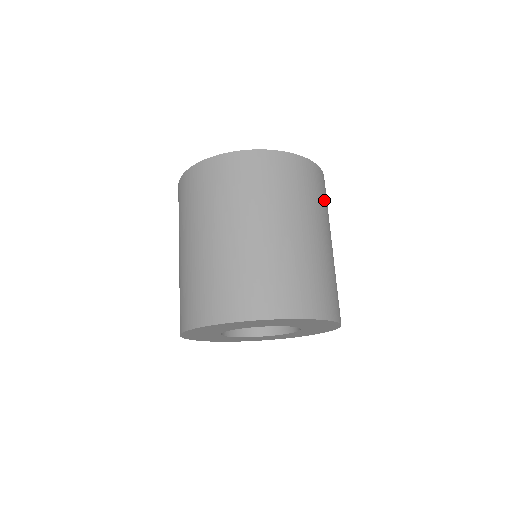
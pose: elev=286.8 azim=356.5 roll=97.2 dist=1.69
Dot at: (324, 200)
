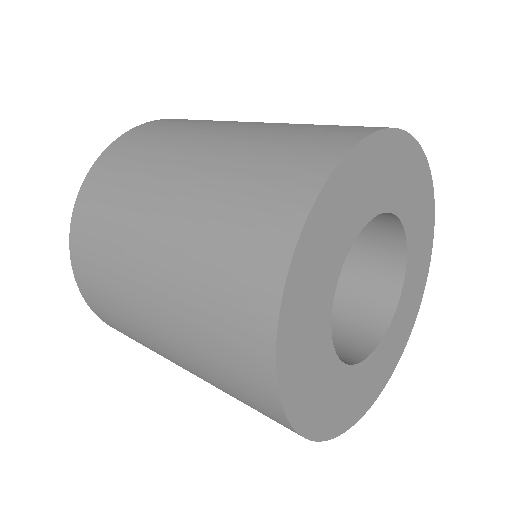
Dot at: occluded
